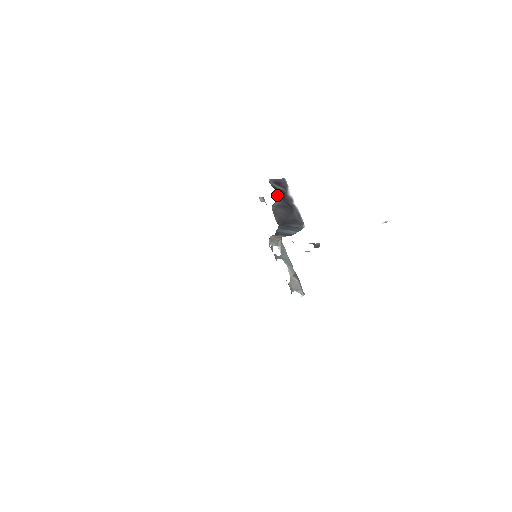
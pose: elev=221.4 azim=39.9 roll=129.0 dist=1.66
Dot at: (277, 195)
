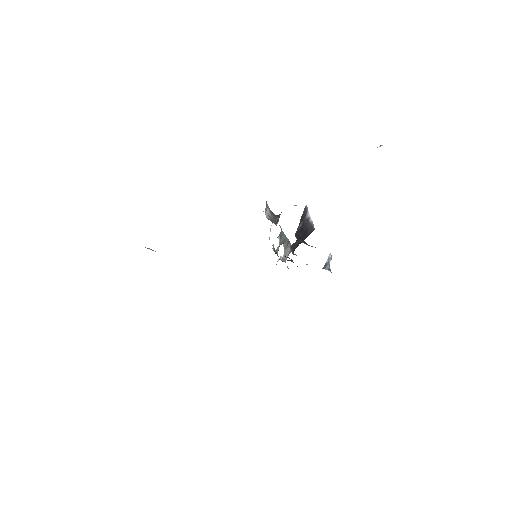
Dot at: occluded
